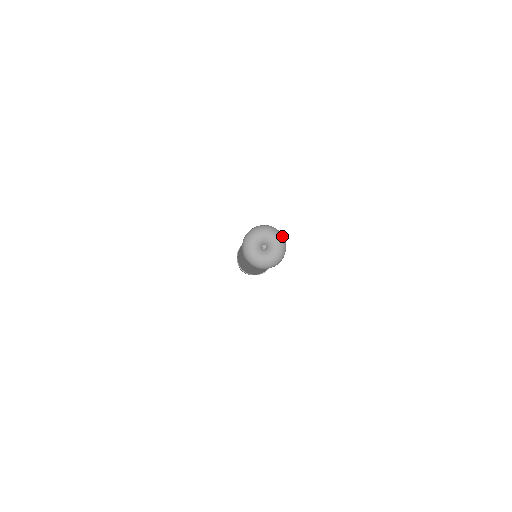
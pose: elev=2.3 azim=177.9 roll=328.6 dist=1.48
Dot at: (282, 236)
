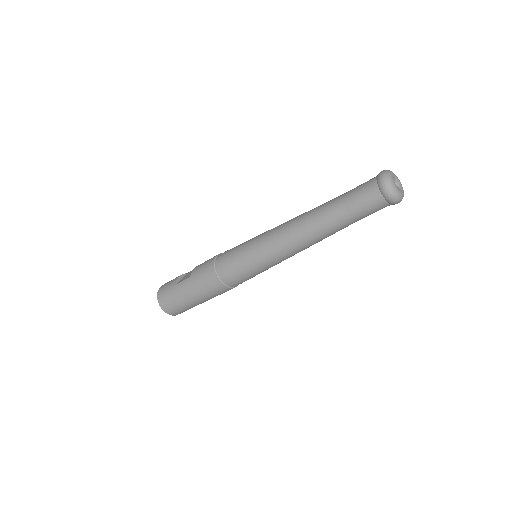
Dot at: occluded
